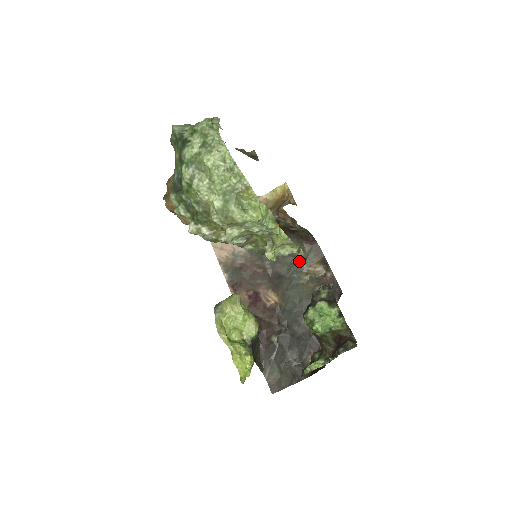
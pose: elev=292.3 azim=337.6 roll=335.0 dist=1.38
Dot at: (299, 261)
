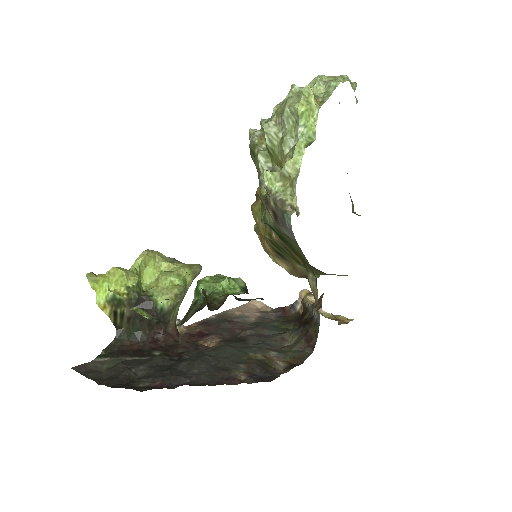
Dot at: (276, 348)
